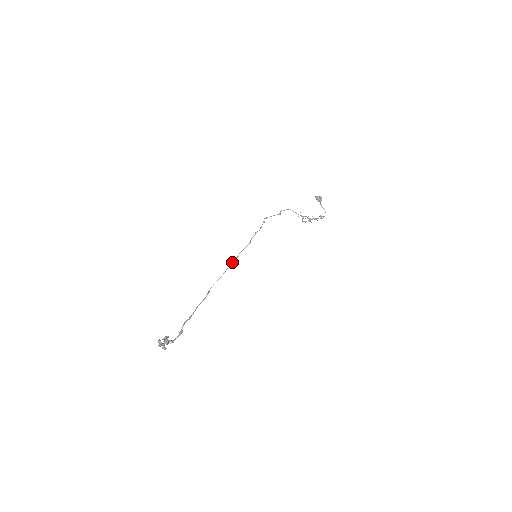
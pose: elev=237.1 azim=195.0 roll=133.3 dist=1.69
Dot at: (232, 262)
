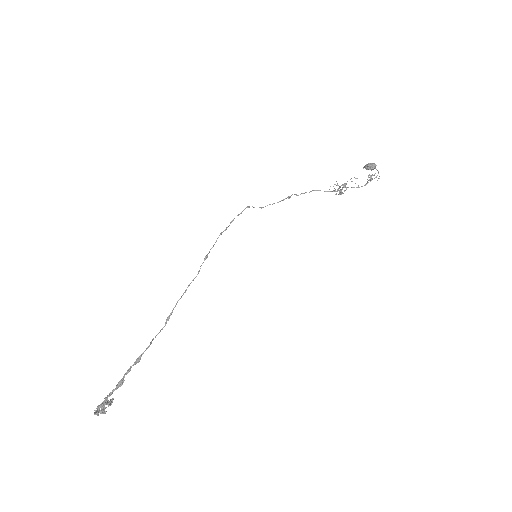
Dot at: occluded
